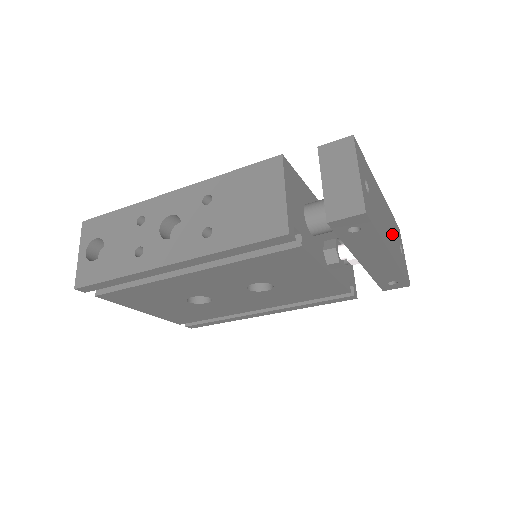
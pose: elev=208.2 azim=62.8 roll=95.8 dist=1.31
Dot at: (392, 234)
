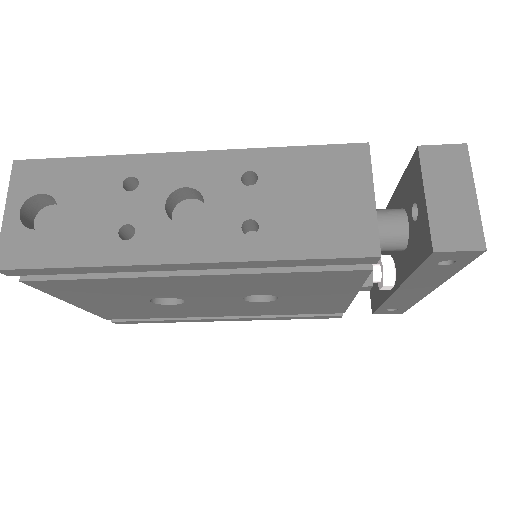
Dot at: occluded
